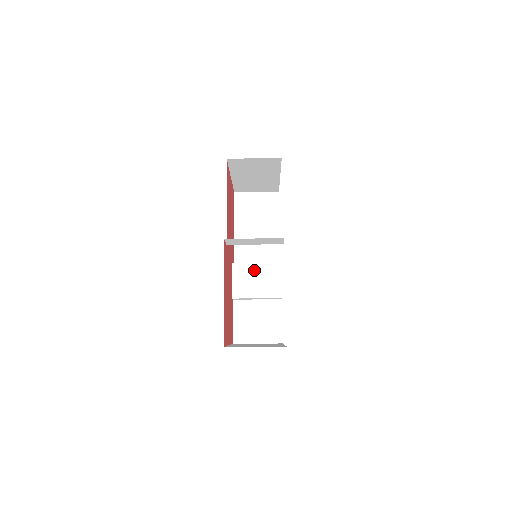
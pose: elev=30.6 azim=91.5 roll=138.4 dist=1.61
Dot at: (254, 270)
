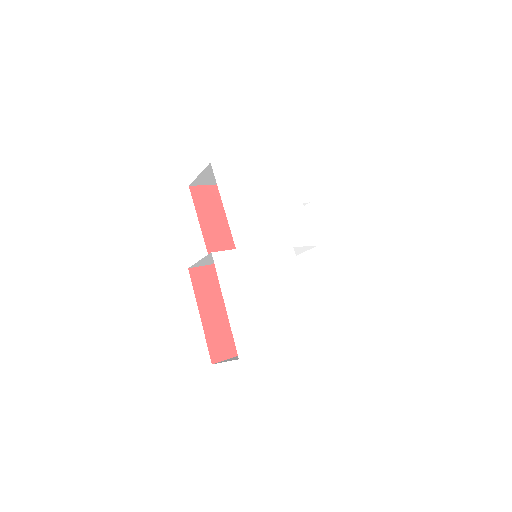
Dot at: occluded
